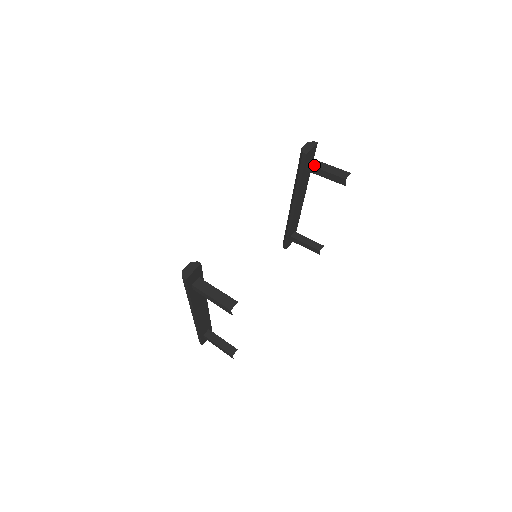
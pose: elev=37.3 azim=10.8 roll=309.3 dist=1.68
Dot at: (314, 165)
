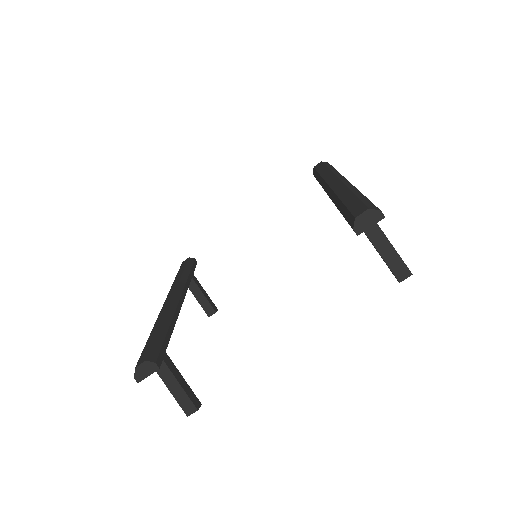
Dot at: (367, 231)
